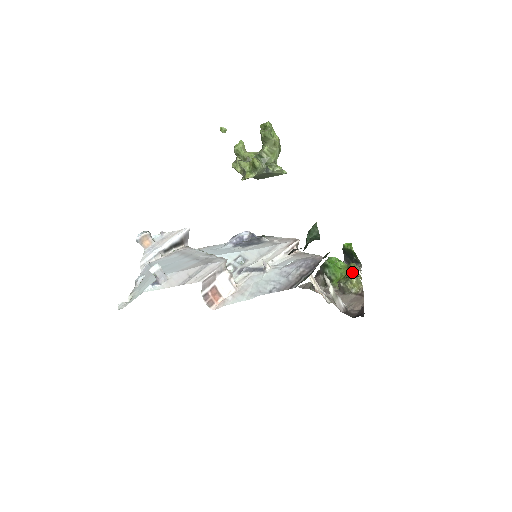
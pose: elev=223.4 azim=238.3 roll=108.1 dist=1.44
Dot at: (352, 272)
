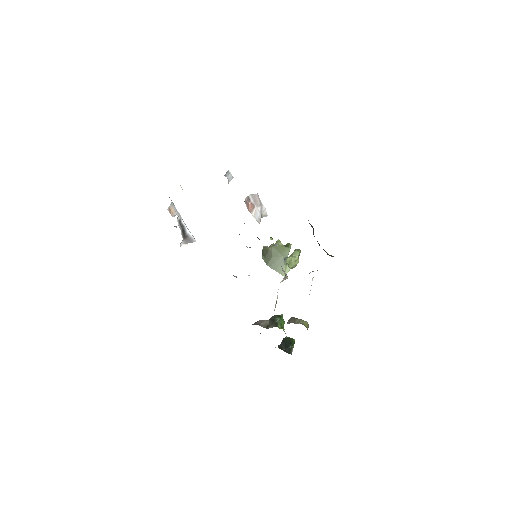
Dot at: occluded
